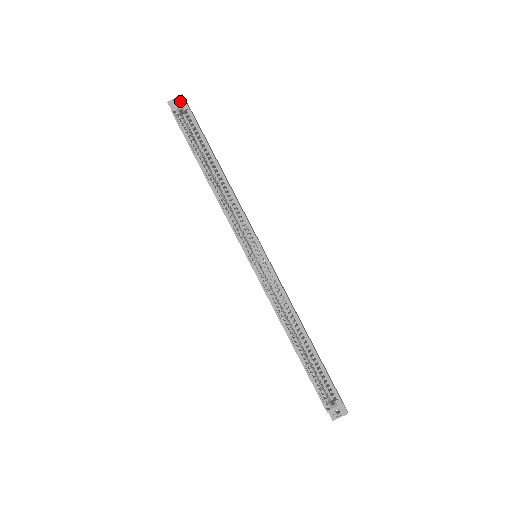
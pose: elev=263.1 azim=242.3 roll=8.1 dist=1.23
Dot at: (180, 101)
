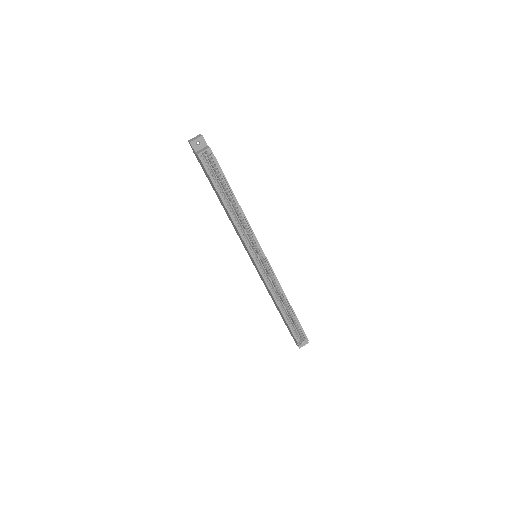
Dot at: (201, 141)
